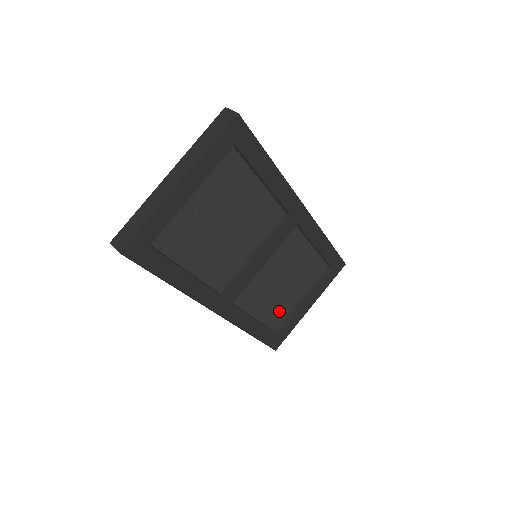
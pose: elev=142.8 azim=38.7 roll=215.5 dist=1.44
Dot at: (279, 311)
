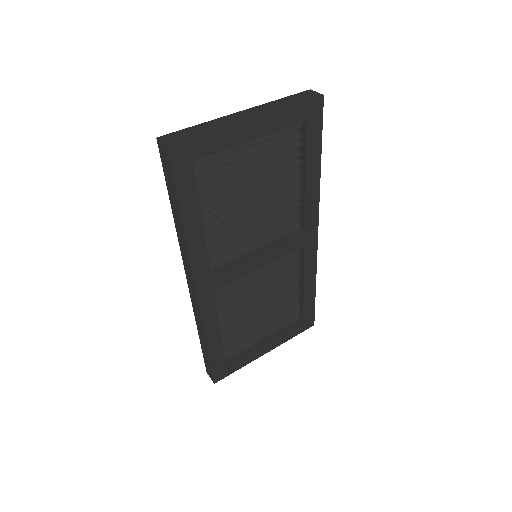
Dot at: (239, 338)
